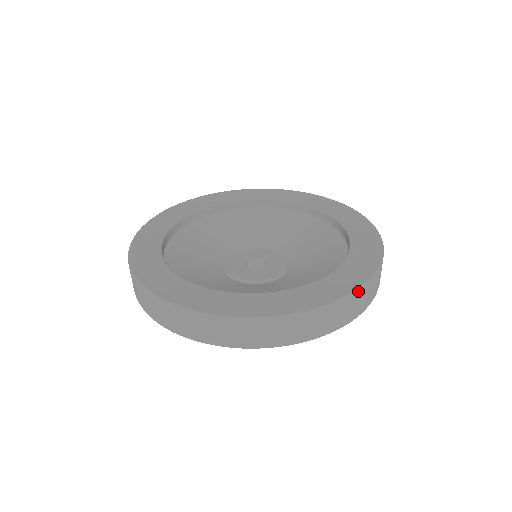
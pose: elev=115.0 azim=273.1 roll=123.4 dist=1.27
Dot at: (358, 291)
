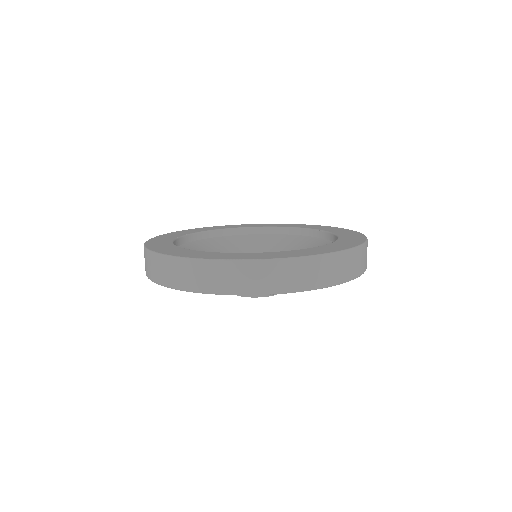
Dot at: (349, 251)
